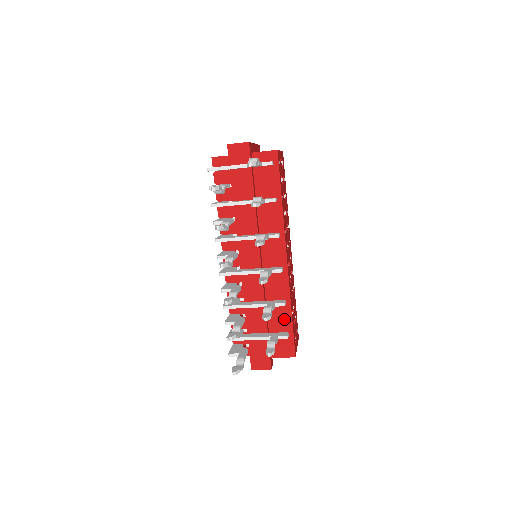
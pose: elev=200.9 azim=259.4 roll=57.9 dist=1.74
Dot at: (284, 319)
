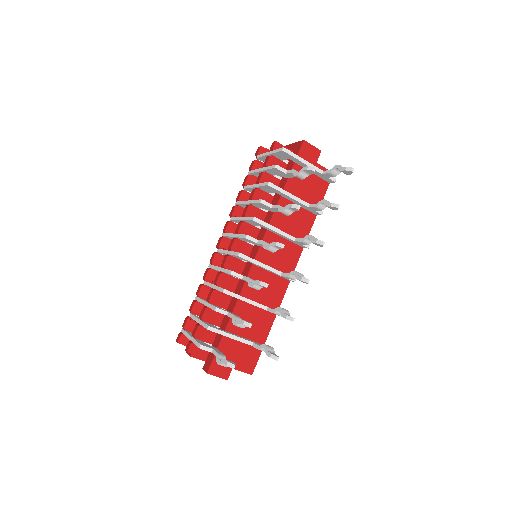
Dot at: (262, 330)
